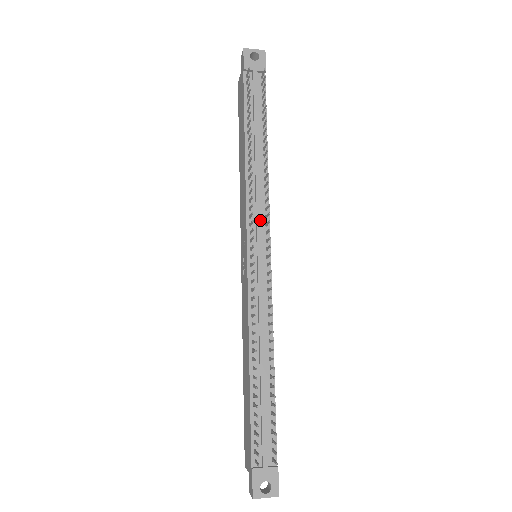
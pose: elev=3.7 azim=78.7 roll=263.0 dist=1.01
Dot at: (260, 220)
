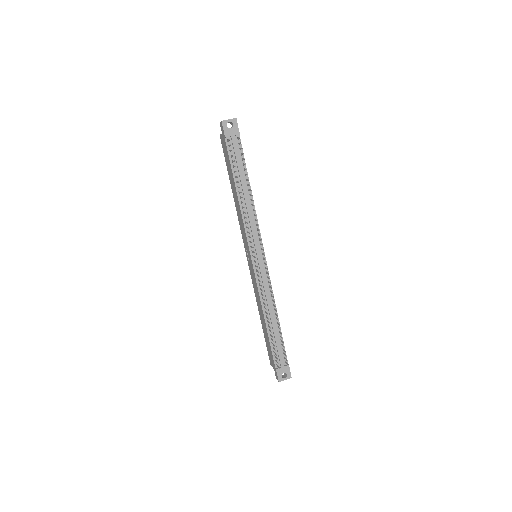
Dot at: (255, 238)
